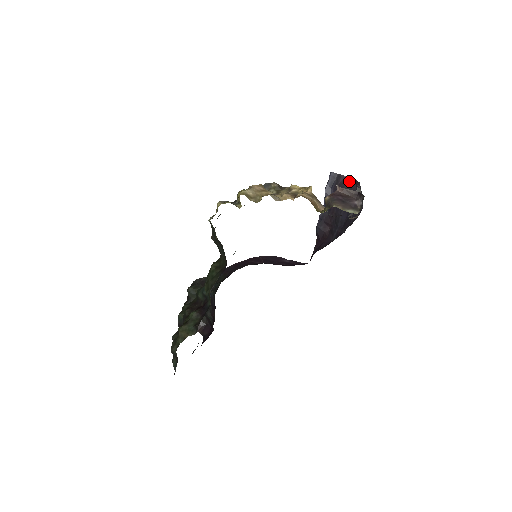
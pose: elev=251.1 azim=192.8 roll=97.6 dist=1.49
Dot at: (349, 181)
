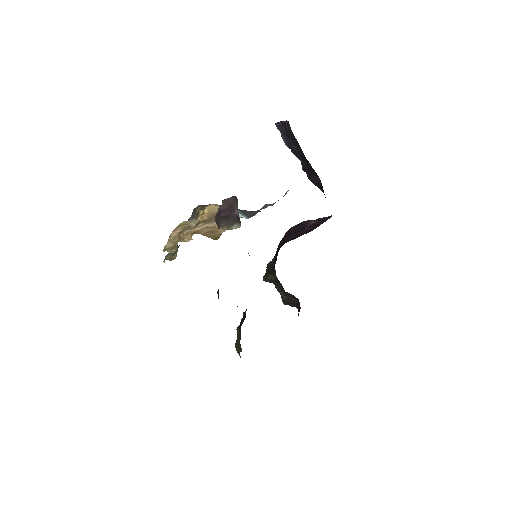
Dot at: (290, 127)
